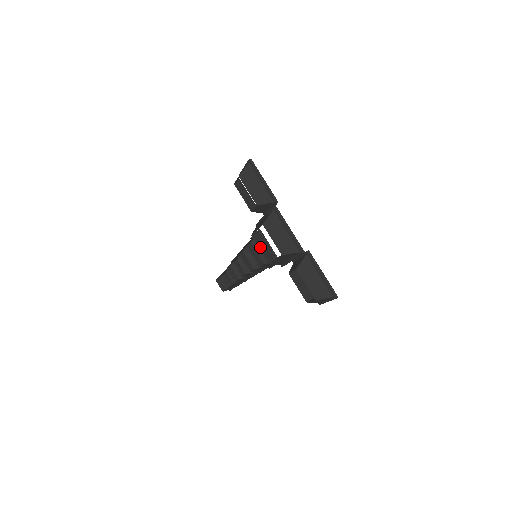
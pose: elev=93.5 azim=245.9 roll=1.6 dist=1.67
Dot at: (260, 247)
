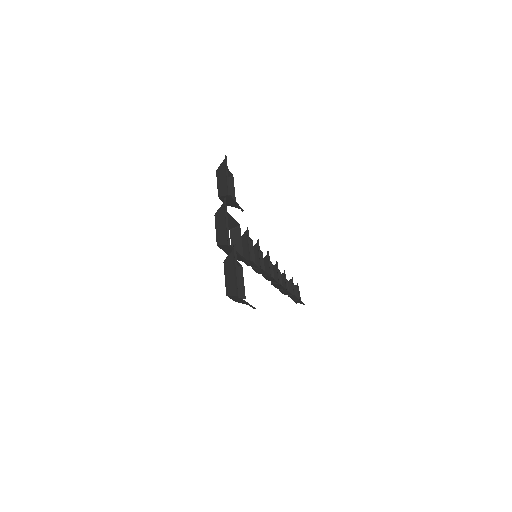
Dot at: (233, 241)
